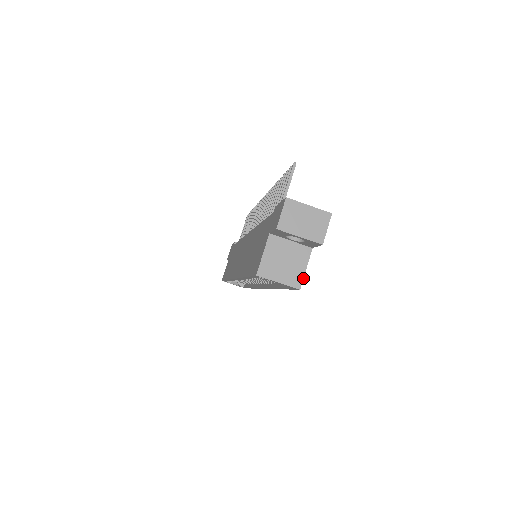
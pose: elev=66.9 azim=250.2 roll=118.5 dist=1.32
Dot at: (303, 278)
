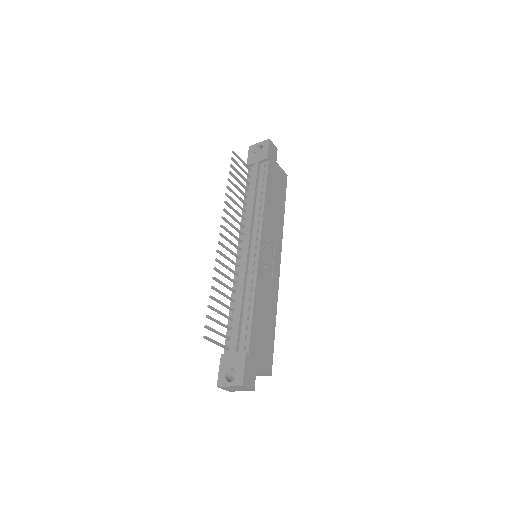
Dot at: (267, 374)
